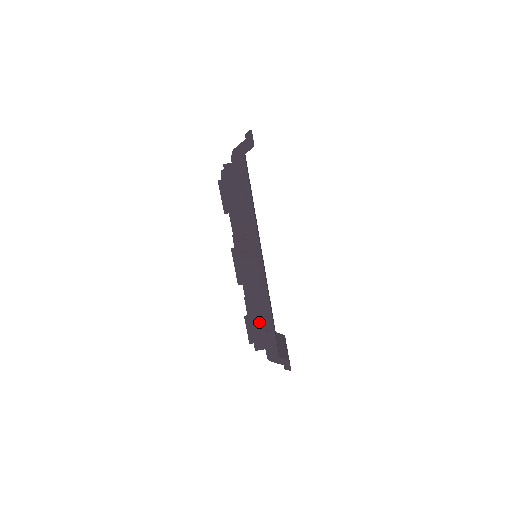
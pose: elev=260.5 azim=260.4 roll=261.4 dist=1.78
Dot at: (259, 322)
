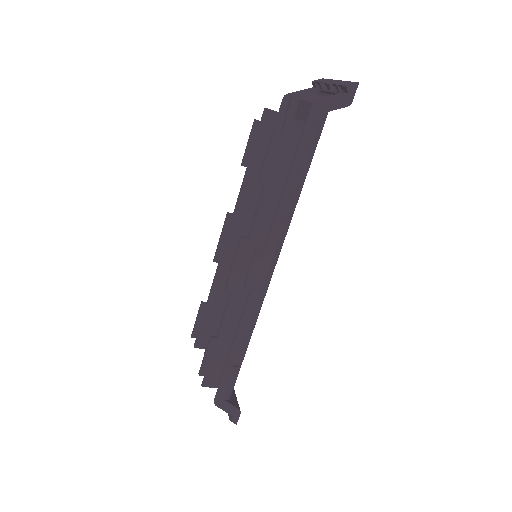
Dot at: (227, 350)
